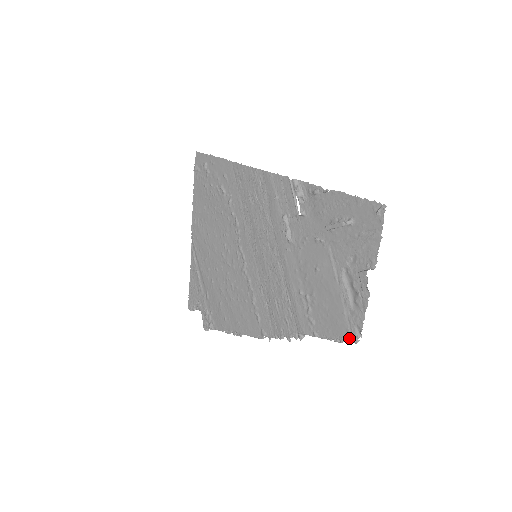
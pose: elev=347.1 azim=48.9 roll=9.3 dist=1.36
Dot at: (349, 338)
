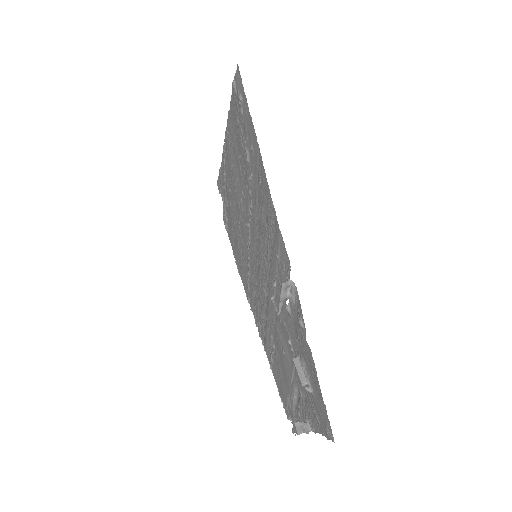
Dot at: (285, 410)
